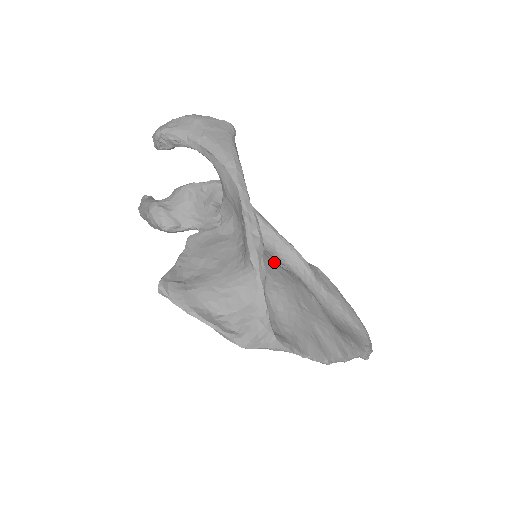
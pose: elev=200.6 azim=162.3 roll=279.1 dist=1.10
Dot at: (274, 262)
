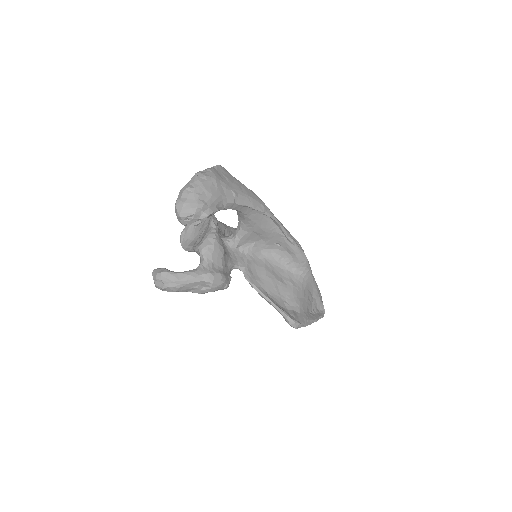
Dot at: occluded
